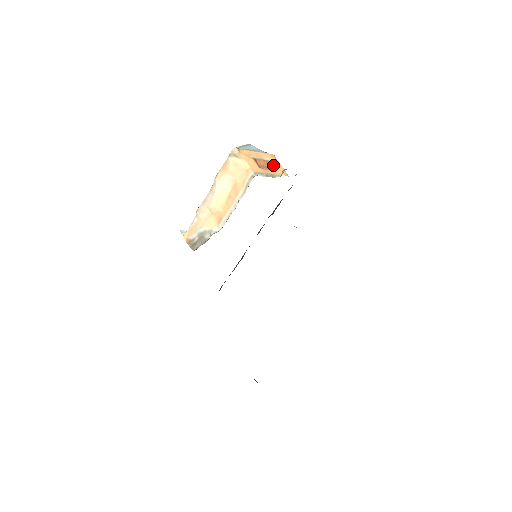
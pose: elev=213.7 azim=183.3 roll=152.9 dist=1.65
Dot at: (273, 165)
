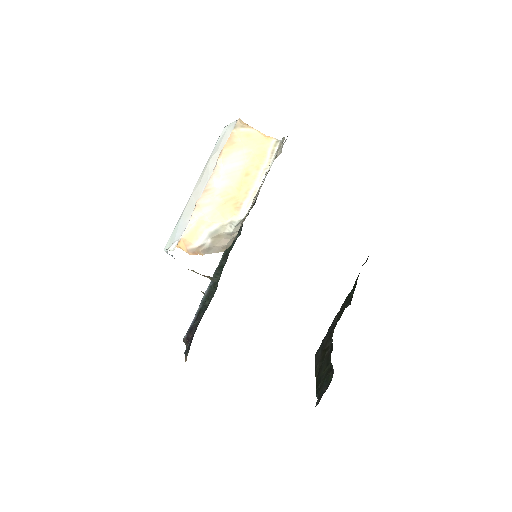
Dot at: occluded
